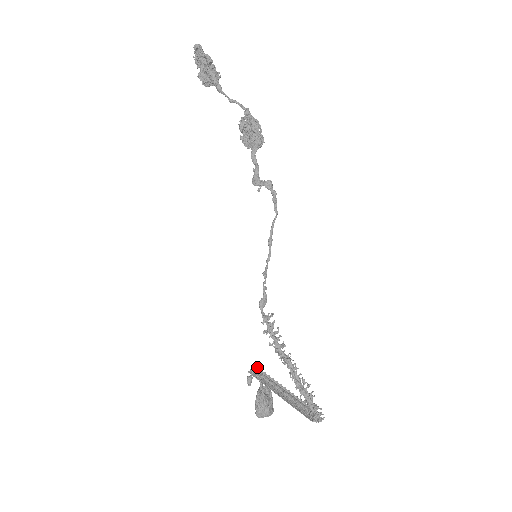
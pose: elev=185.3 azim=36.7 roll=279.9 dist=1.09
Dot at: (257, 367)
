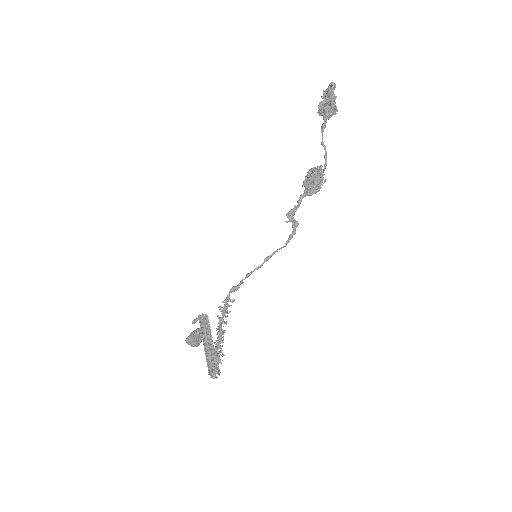
Dot at: occluded
